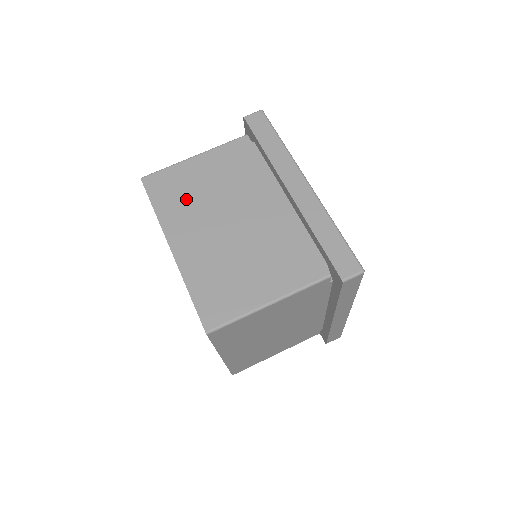
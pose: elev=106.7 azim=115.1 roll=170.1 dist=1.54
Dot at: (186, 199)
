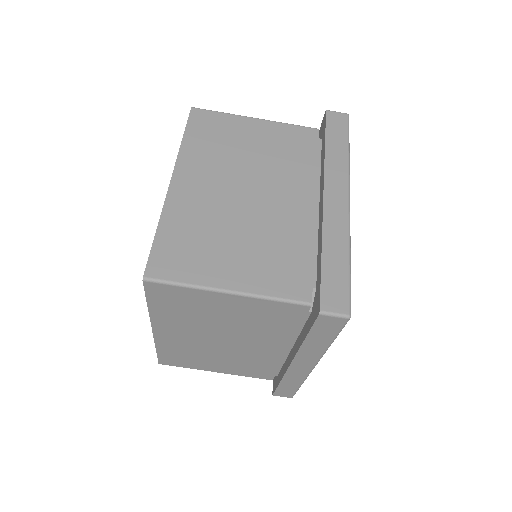
Dot at: (190, 315)
